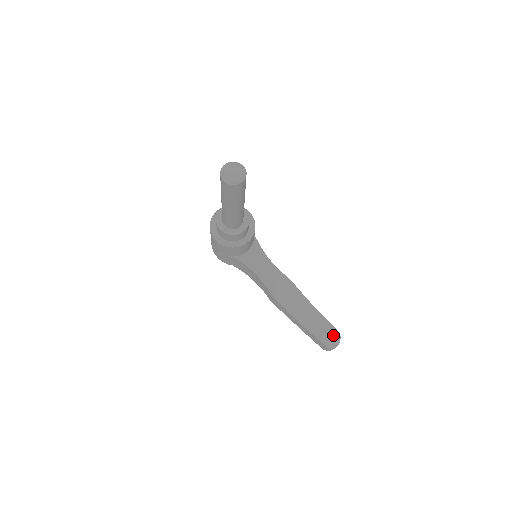
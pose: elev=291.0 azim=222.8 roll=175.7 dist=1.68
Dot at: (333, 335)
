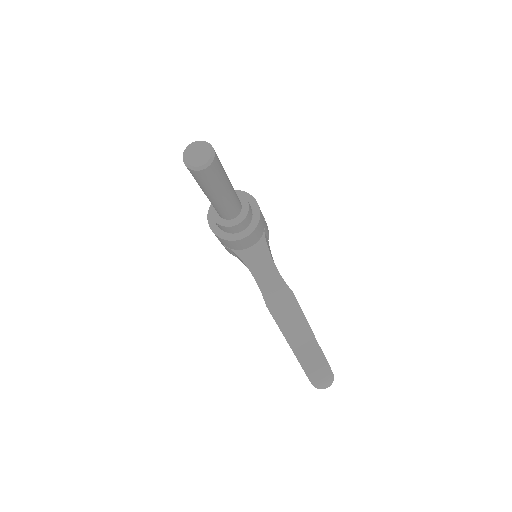
Dot at: (325, 374)
